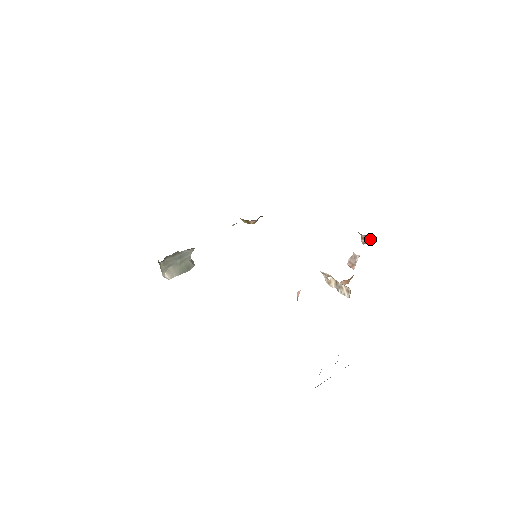
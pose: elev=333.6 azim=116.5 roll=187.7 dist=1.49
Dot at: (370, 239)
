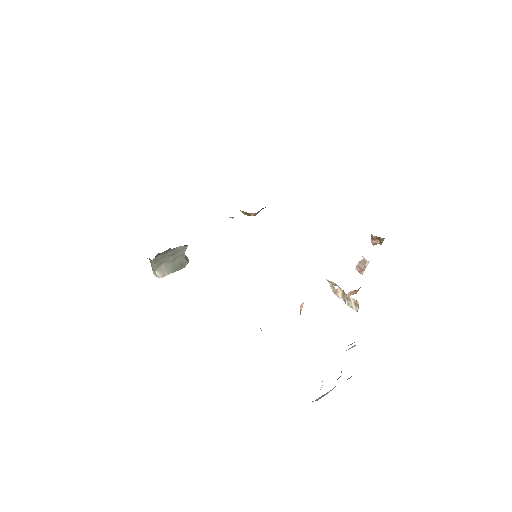
Dot at: (381, 241)
